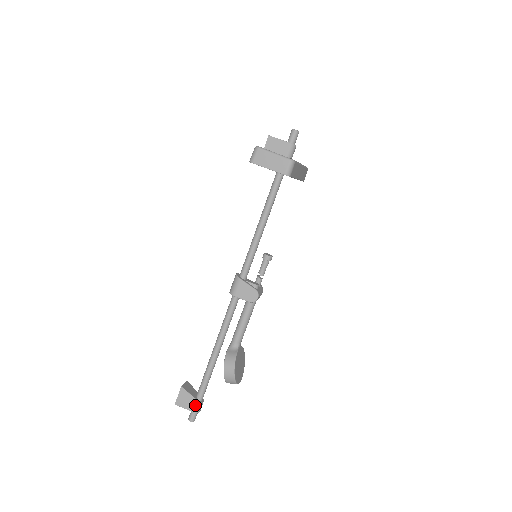
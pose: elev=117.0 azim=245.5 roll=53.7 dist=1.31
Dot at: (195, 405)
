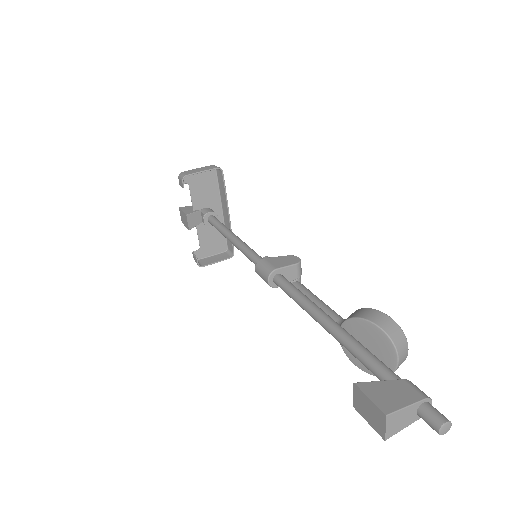
Dot at: (409, 387)
